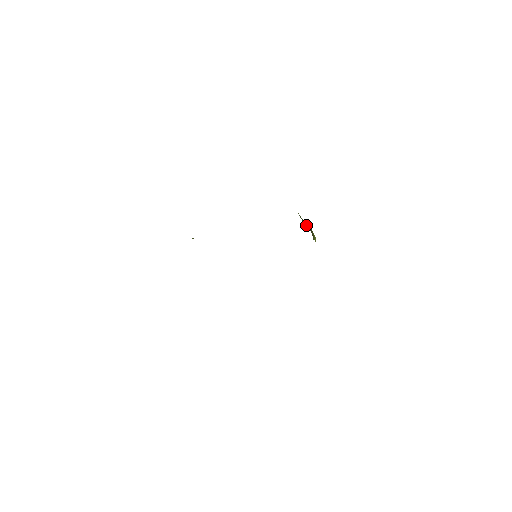
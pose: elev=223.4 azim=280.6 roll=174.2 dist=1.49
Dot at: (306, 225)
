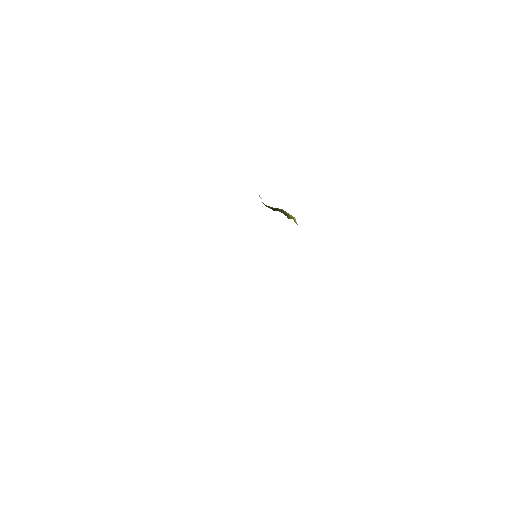
Dot at: (276, 210)
